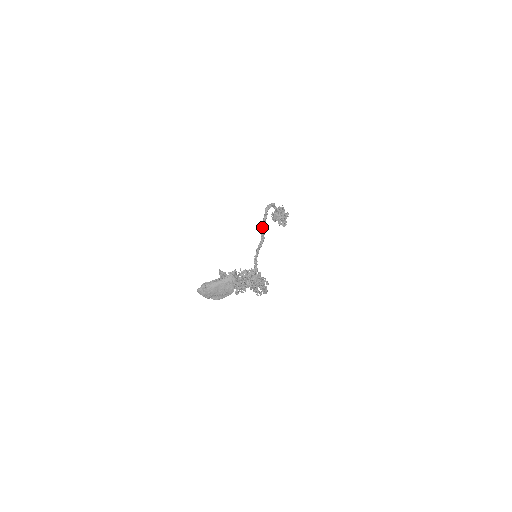
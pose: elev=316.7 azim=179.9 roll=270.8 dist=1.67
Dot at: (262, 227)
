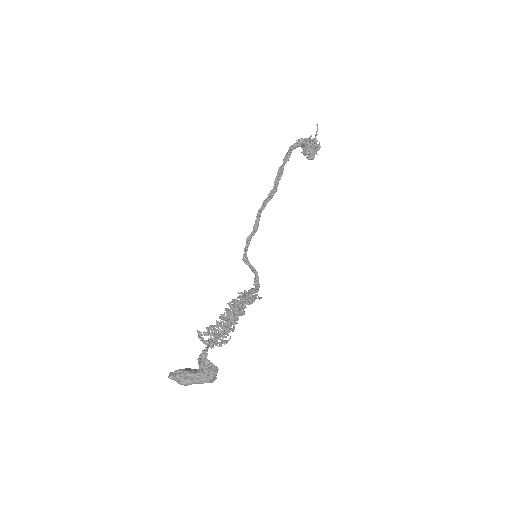
Dot at: (278, 172)
